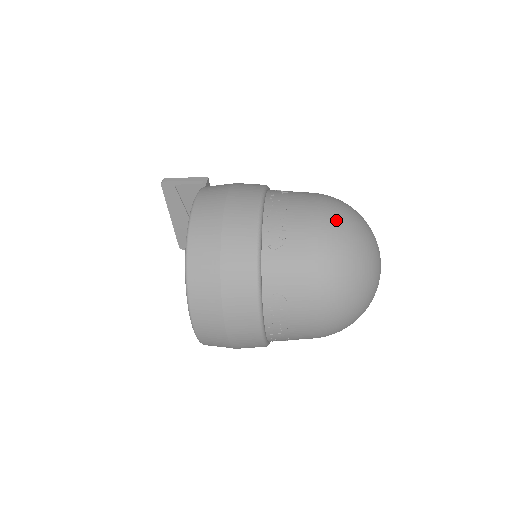
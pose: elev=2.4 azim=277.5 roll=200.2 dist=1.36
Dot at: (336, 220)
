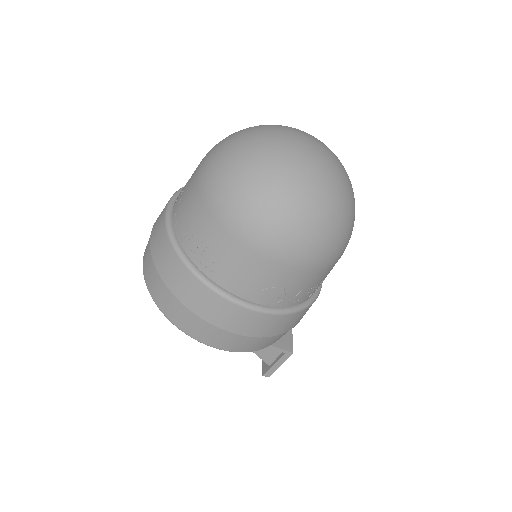
Dot at: occluded
